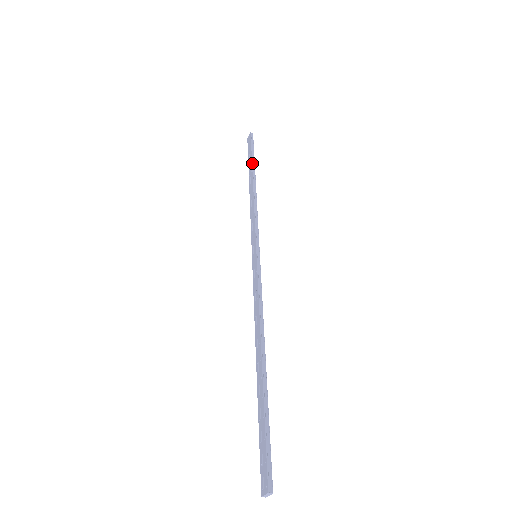
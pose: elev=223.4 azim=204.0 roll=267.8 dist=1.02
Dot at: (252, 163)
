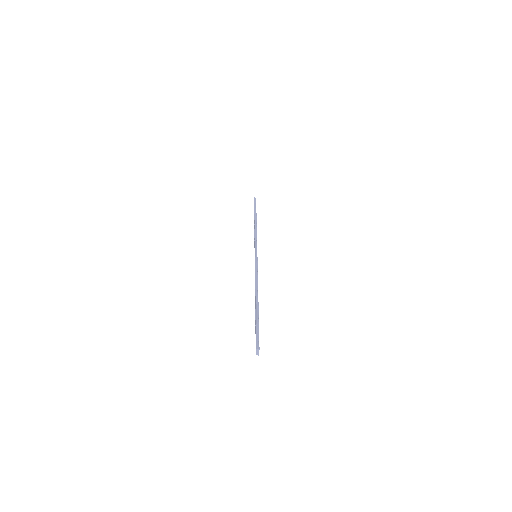
Dot at: (254, 212)
